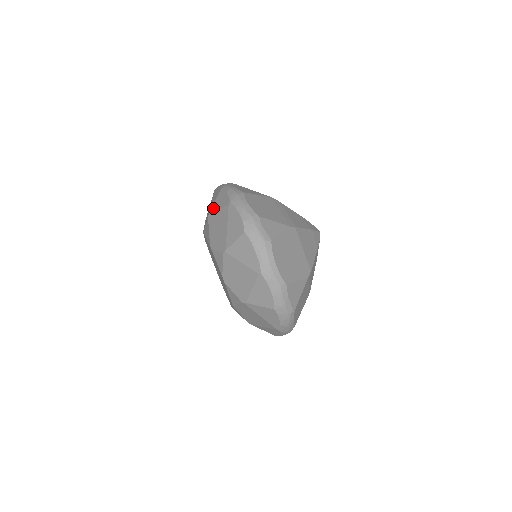
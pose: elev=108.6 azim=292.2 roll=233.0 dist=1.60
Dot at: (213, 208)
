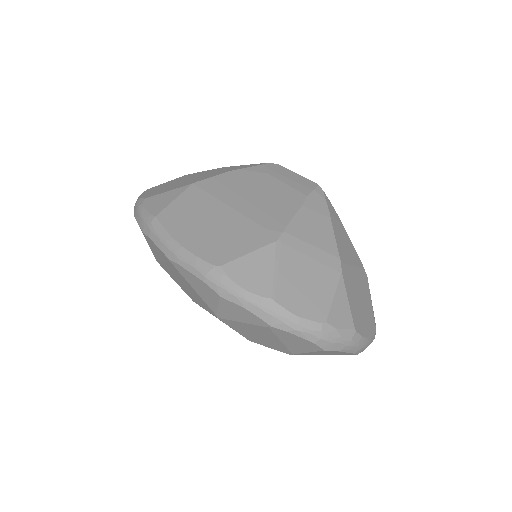
Dot at: (223, 314)
